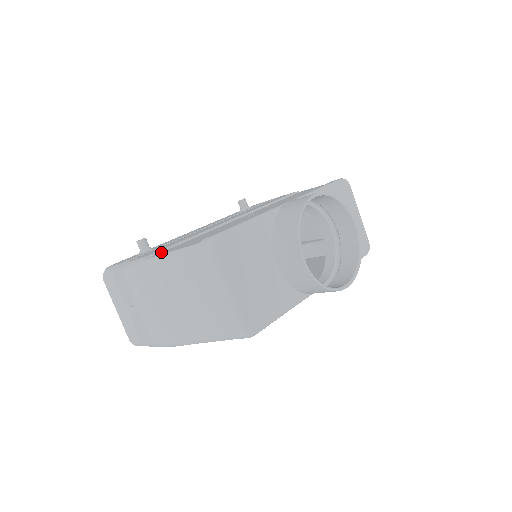
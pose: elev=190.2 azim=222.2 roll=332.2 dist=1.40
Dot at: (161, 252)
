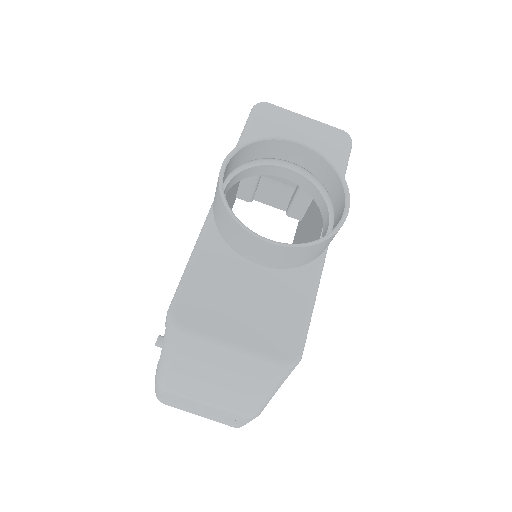
Dot at: occluded
